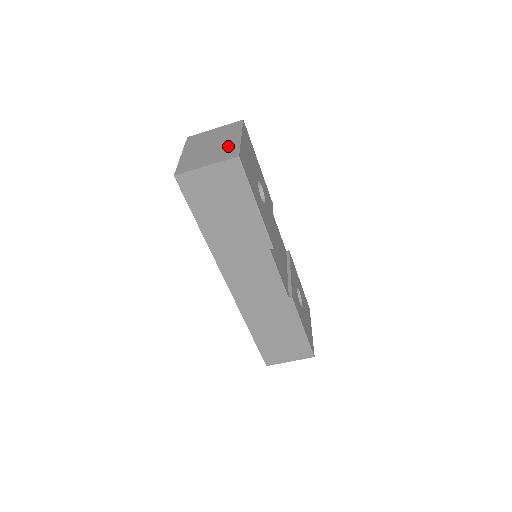
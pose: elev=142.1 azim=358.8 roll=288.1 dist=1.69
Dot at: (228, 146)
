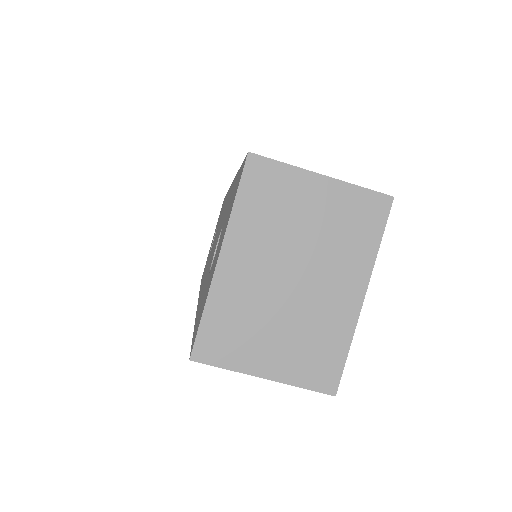
Dot at: (327, 324)
